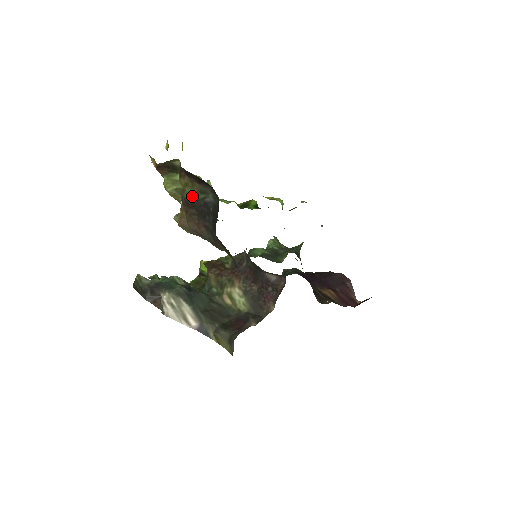
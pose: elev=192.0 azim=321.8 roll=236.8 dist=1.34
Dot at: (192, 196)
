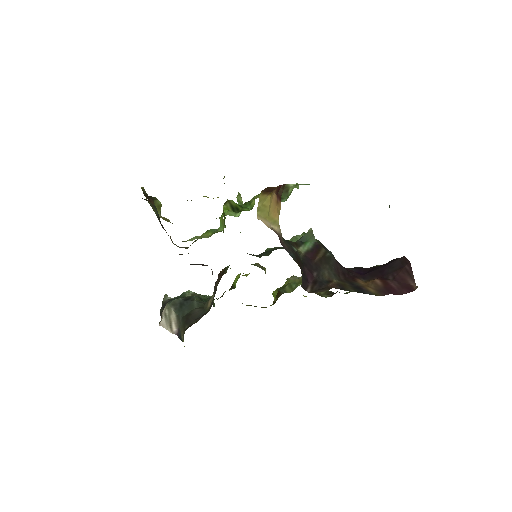
Dot at: (156, 214)
